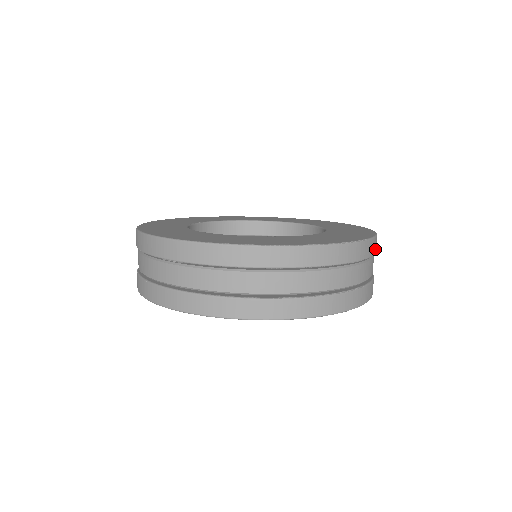
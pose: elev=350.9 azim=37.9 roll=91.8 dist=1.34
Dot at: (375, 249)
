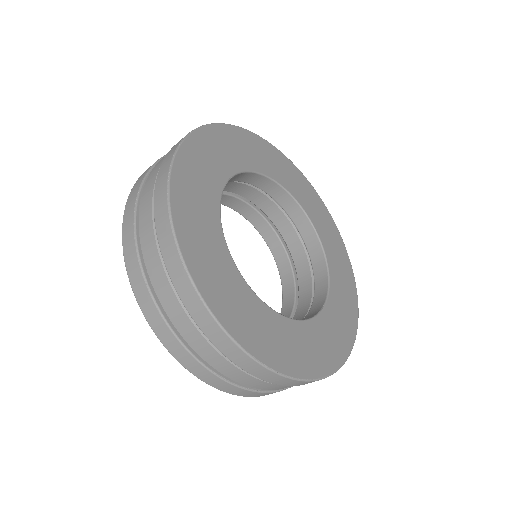
Dot at: occluded
